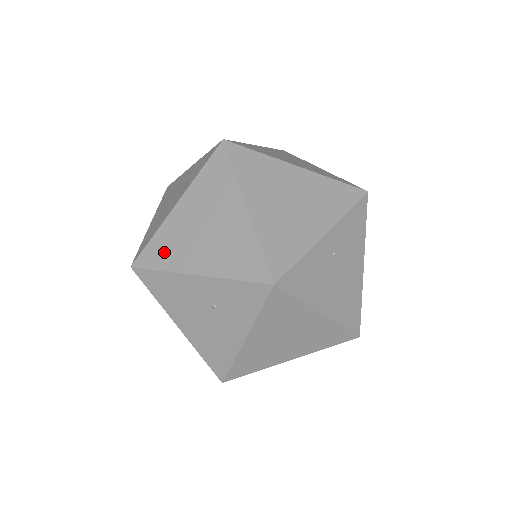
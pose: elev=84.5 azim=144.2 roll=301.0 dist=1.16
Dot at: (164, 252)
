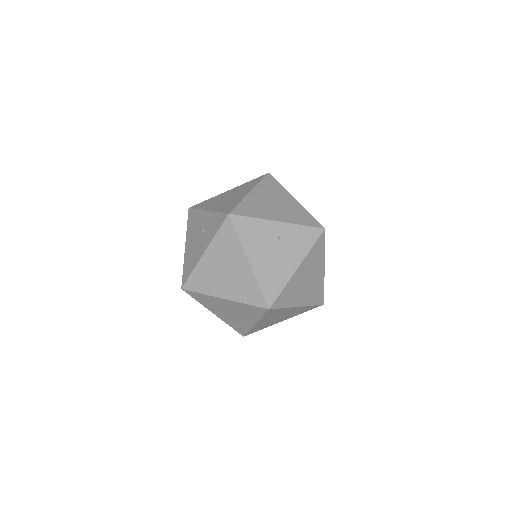
Dot at: (205, 204)
